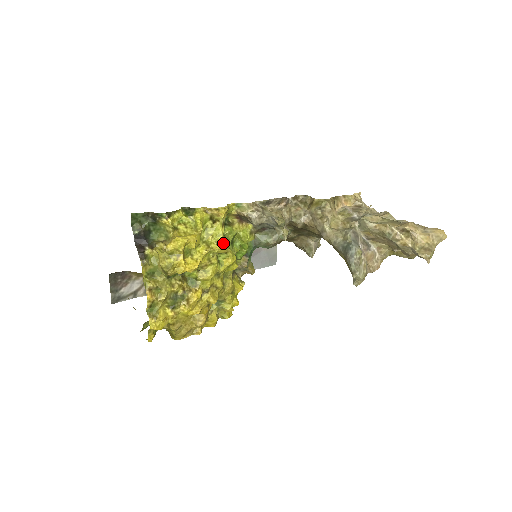
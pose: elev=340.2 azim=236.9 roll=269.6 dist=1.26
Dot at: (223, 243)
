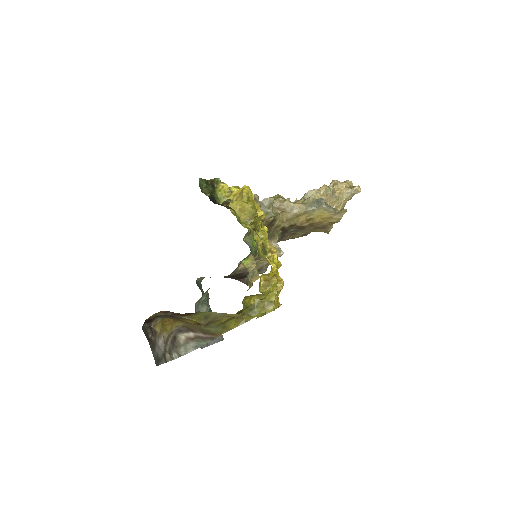
Dot at: occluded
